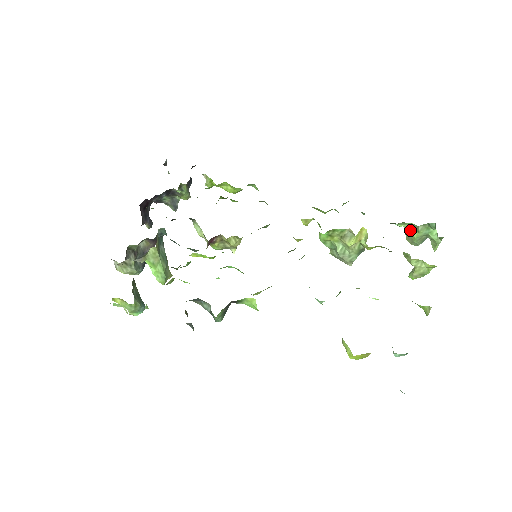
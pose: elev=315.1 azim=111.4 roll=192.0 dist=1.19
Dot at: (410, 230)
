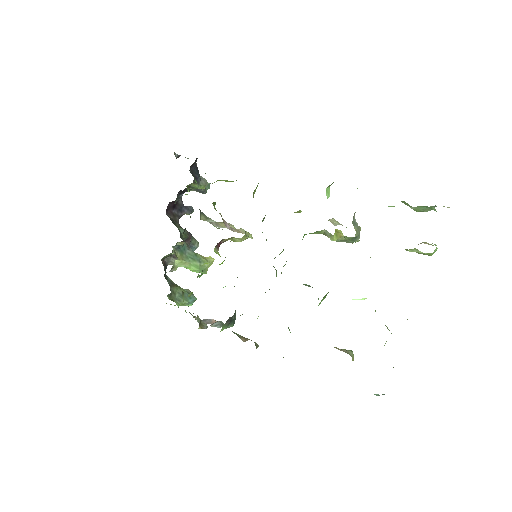
Dot at: (408, 205)
